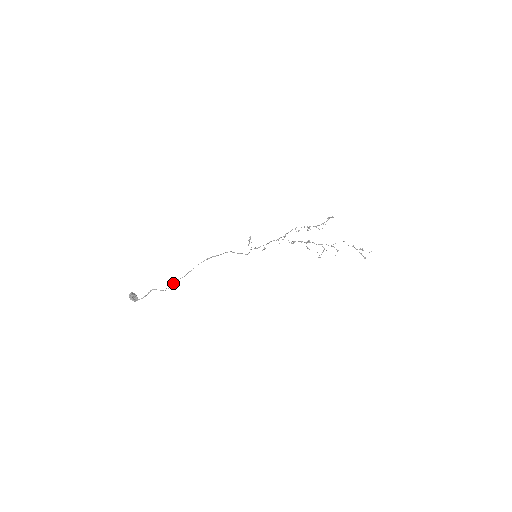
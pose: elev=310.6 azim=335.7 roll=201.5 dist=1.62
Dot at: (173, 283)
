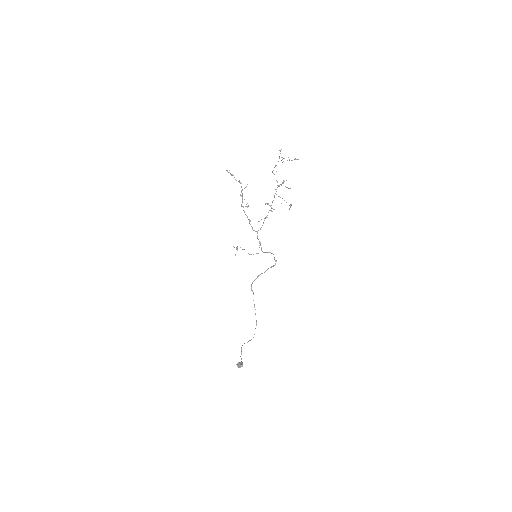
Dot at: (254, 334)
